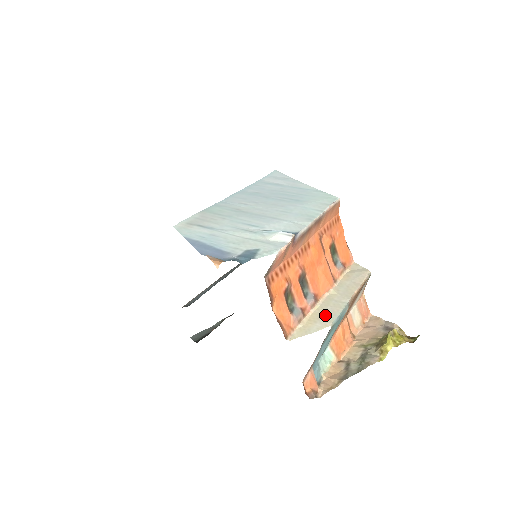
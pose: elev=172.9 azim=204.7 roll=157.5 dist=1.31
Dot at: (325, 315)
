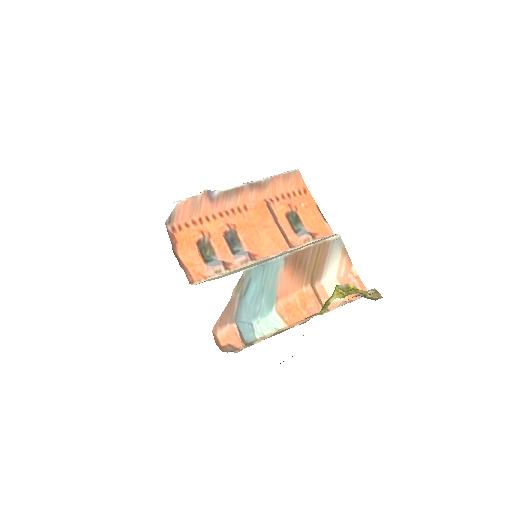
Dot at: (249, 266)
